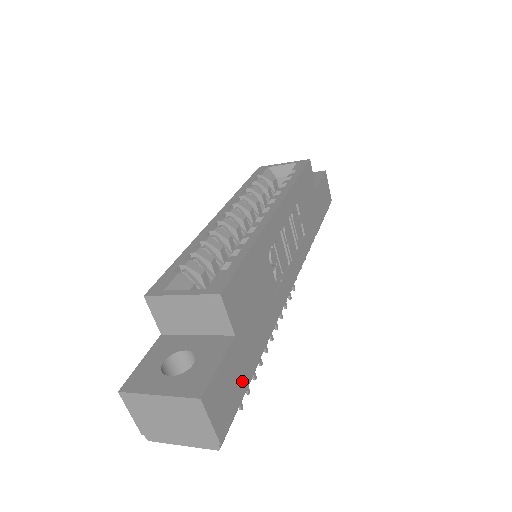
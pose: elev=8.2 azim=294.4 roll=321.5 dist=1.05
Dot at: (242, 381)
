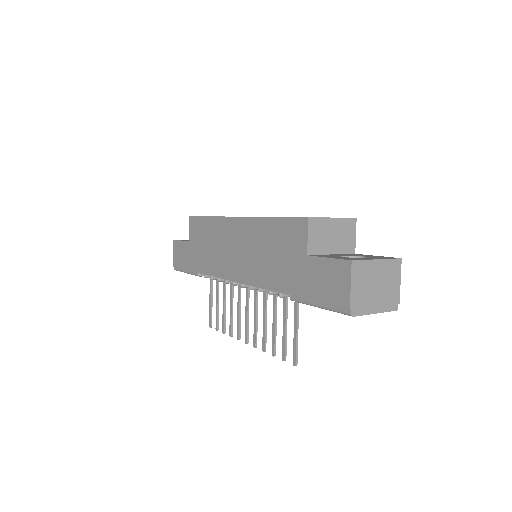
Dot at: occluded
